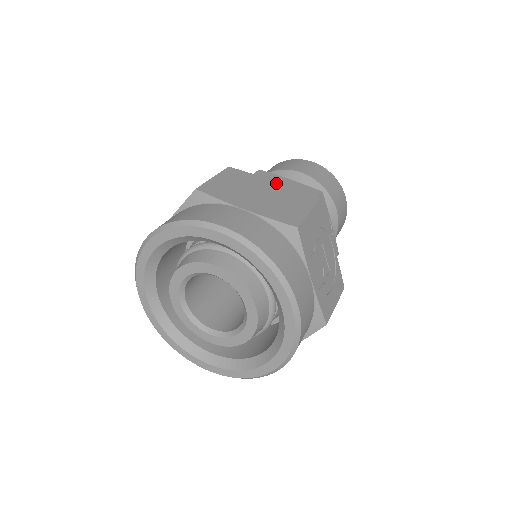
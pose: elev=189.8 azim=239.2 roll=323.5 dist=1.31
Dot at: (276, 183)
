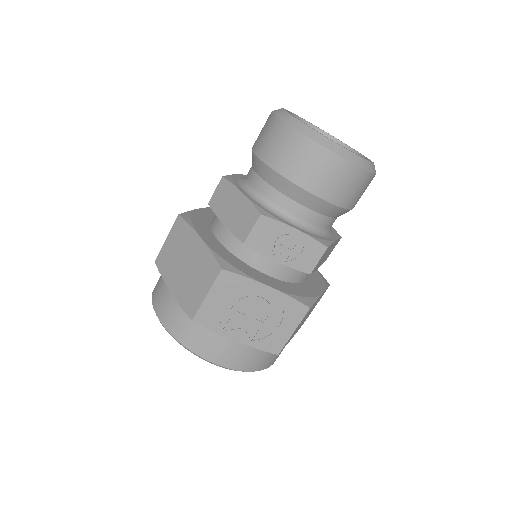
Dot at: (200, 241)
